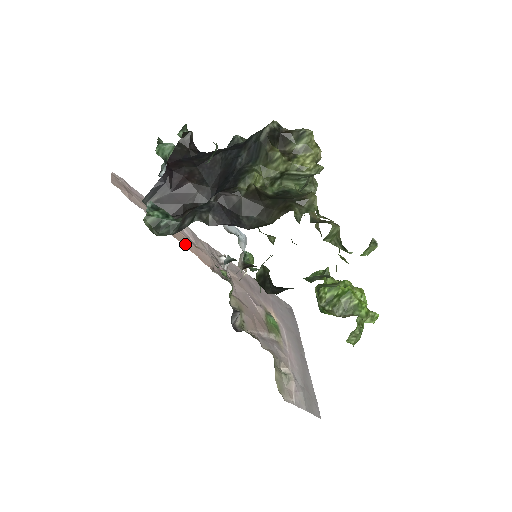
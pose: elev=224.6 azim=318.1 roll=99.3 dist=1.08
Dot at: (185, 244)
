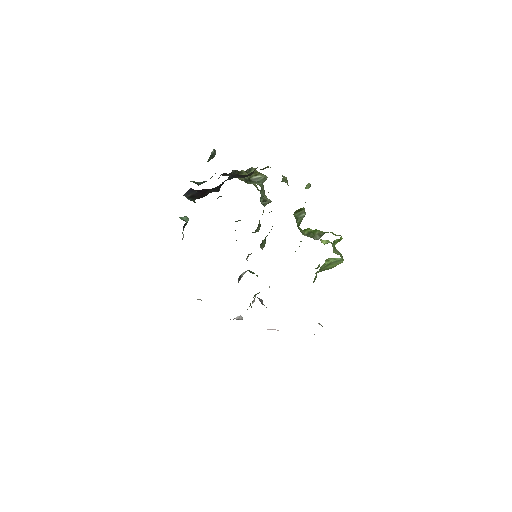
Dot at: occluded
